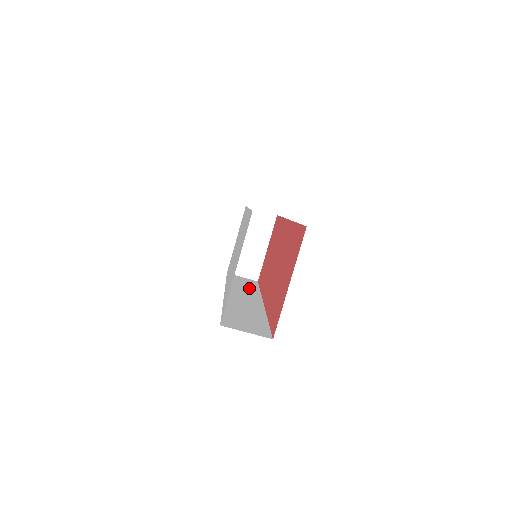
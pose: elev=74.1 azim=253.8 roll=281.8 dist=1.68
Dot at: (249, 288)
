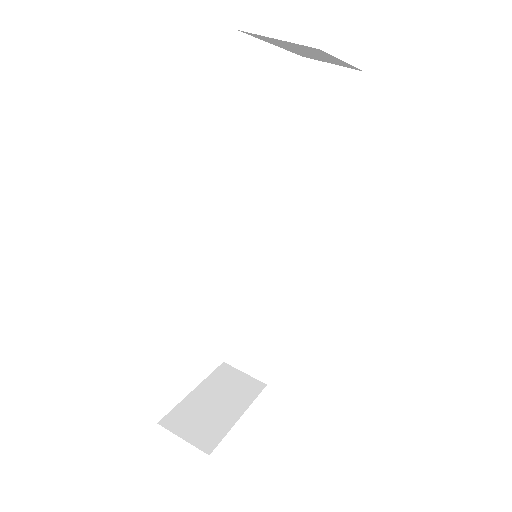
Dot at: occluded
